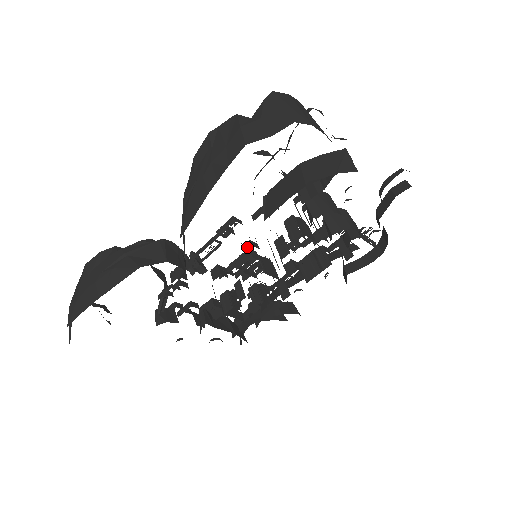
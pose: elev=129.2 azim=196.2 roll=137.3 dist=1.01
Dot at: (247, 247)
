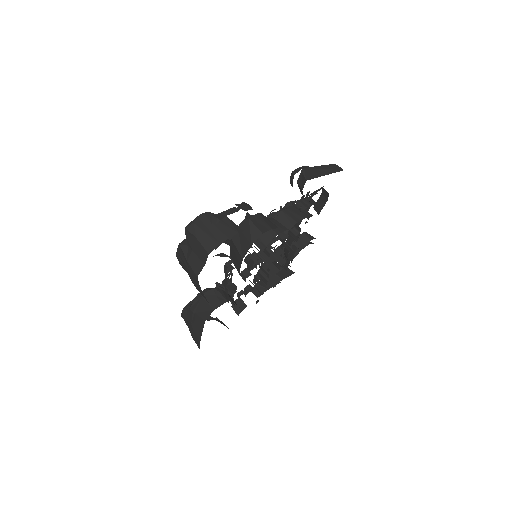
Dot at: (246, 262)
